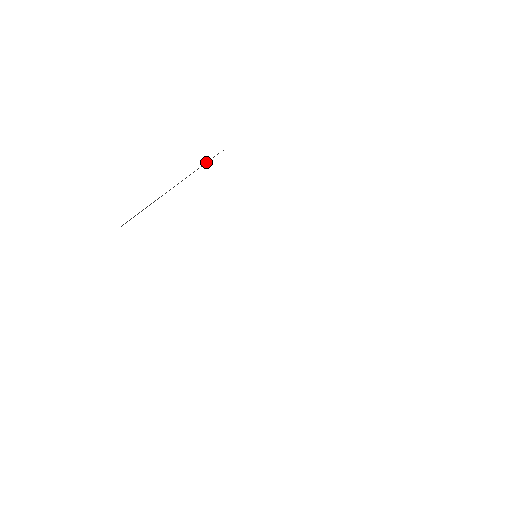
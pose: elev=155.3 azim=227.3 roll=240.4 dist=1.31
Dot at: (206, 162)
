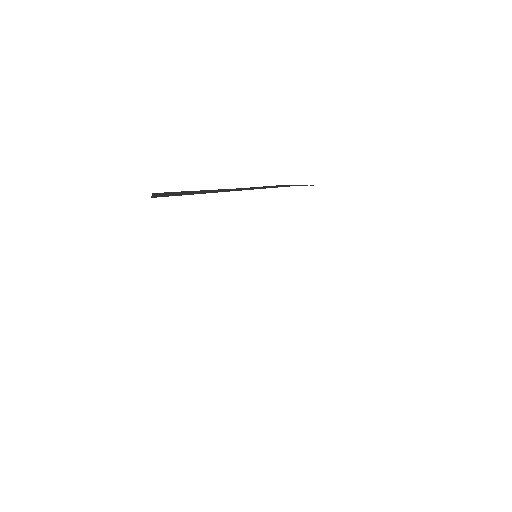
Dot at: (272, 186)
